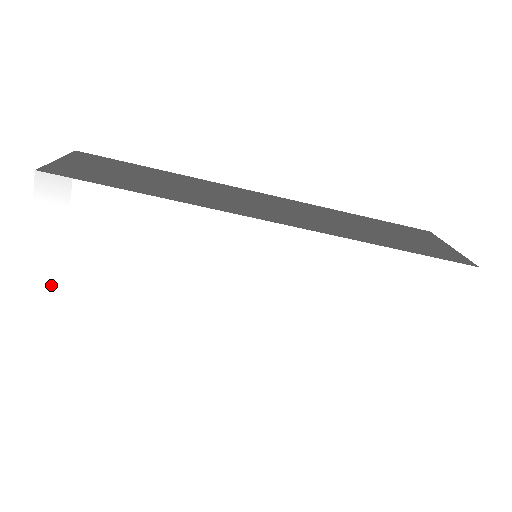
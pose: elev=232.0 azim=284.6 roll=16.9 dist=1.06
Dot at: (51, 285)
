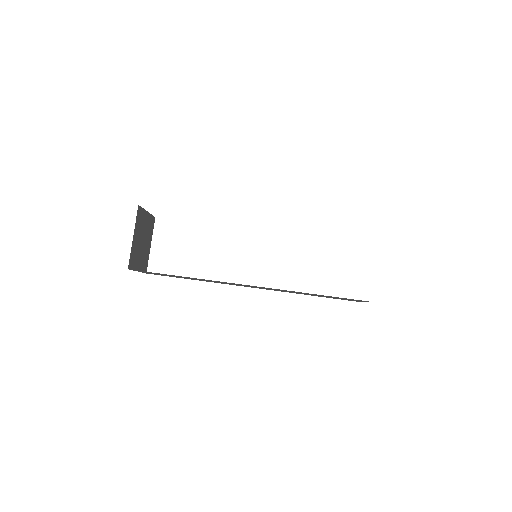
Dot at: occluded
